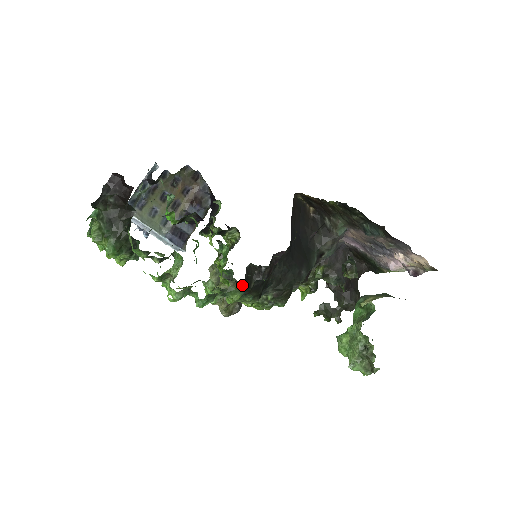
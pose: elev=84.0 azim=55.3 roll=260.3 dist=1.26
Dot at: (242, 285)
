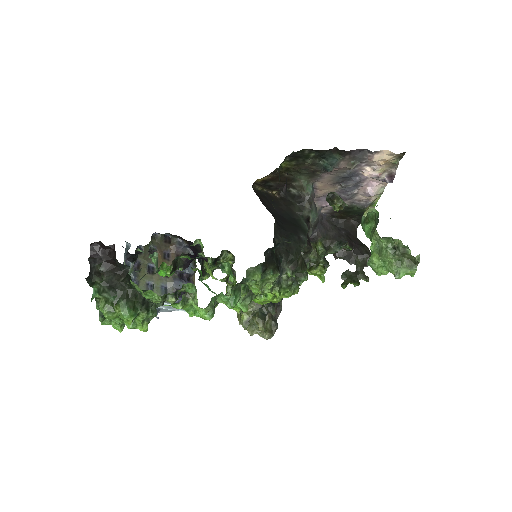
Dot at: occluded
